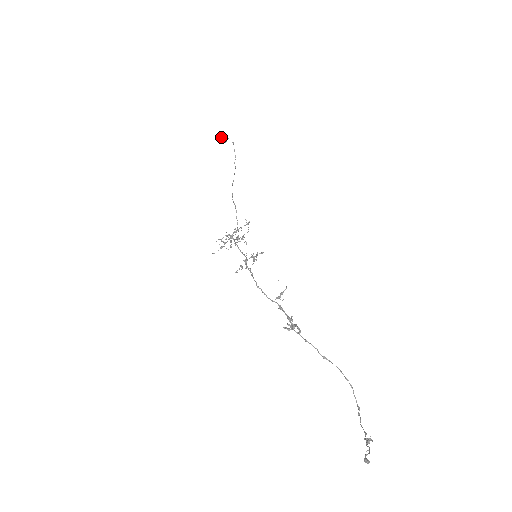
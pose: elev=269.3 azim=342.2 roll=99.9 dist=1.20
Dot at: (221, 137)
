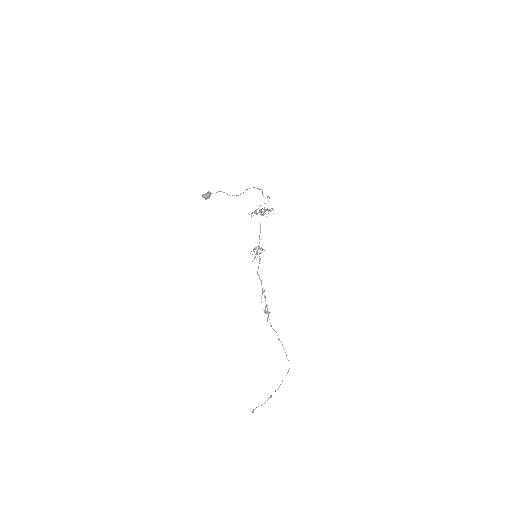
Dot at: (203, 197)
